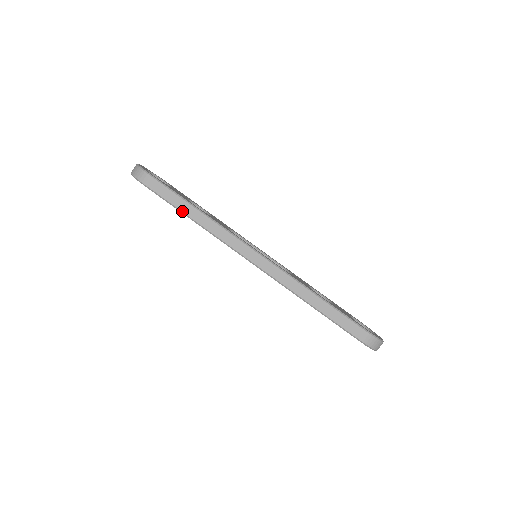
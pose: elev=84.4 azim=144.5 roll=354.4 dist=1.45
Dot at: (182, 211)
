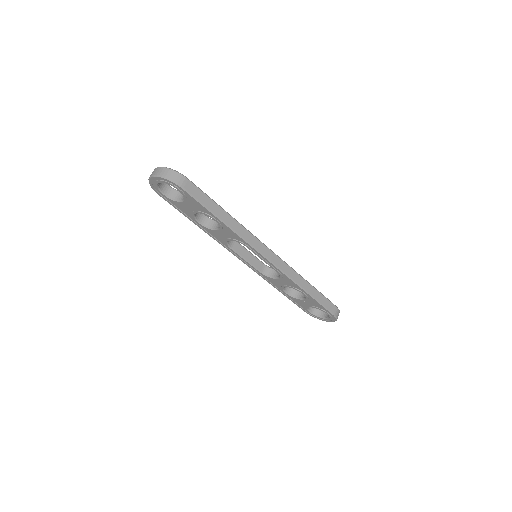
Dot at: (217, 215)
